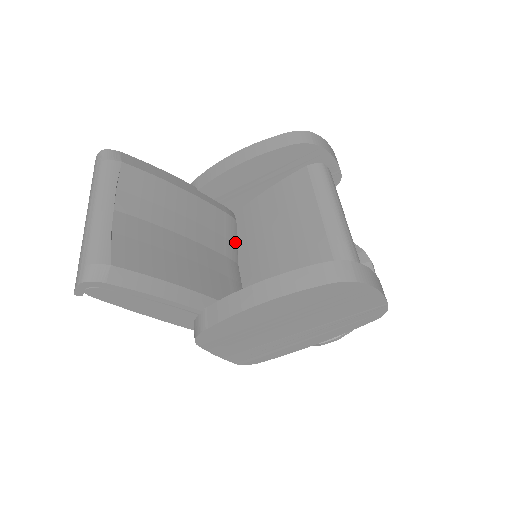
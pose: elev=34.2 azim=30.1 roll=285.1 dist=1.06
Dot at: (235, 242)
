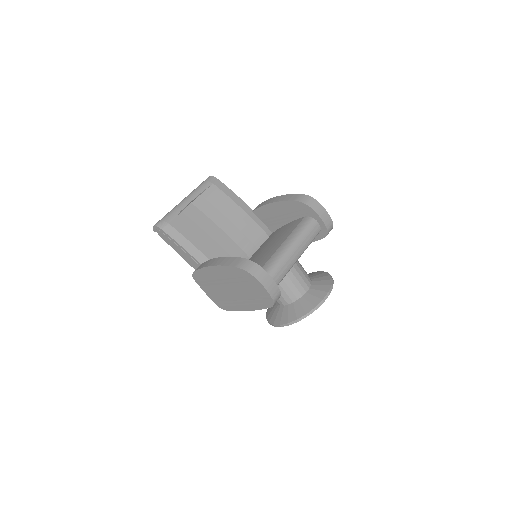
Dot at: (257, 247)
